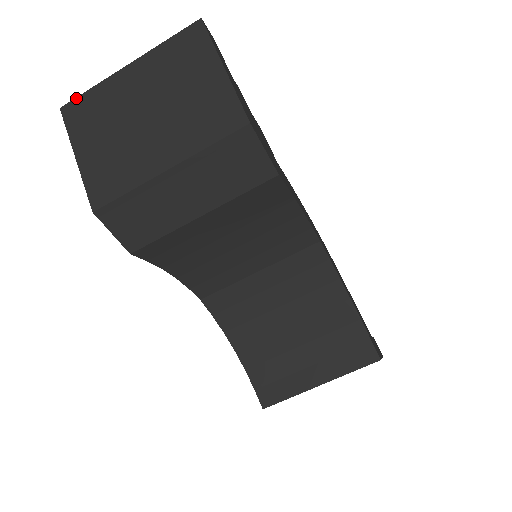
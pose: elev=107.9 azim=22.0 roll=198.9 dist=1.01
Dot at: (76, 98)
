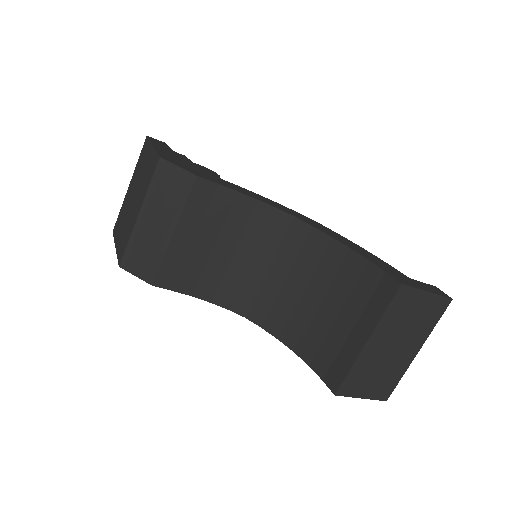
Dot at: (116, 221)
